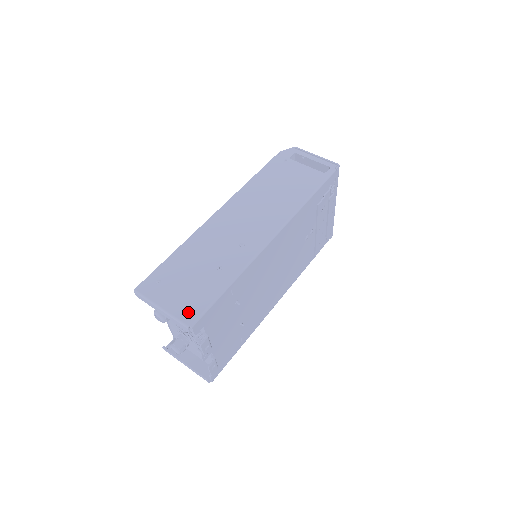
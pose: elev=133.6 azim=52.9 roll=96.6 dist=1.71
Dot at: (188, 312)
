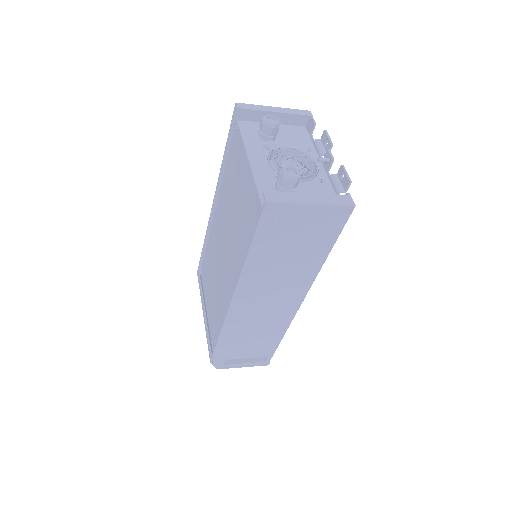
Dot at: (295, 120)
